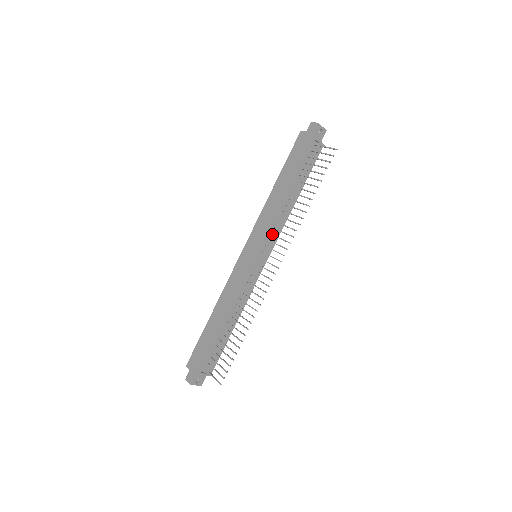
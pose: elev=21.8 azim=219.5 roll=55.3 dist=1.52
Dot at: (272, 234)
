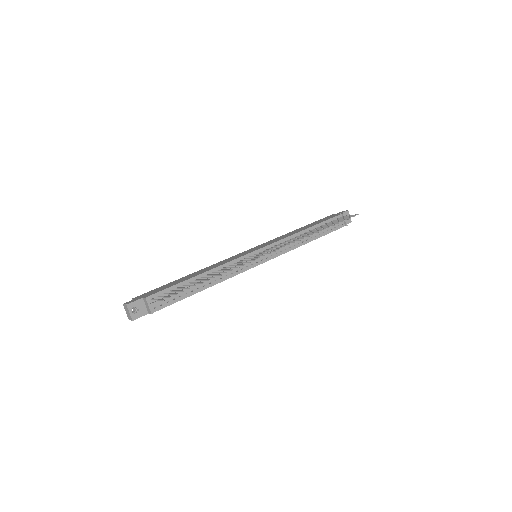
Dot at: (280, 243)
